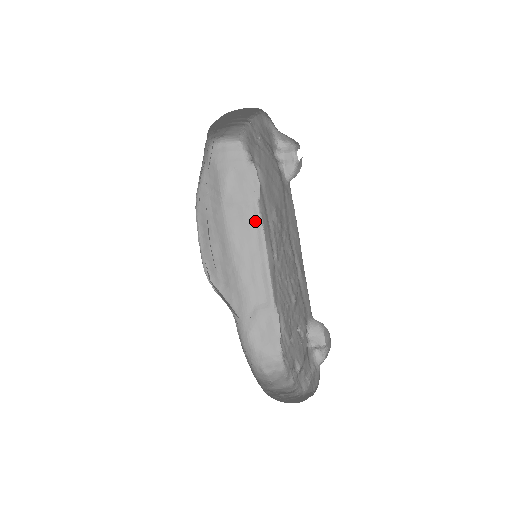
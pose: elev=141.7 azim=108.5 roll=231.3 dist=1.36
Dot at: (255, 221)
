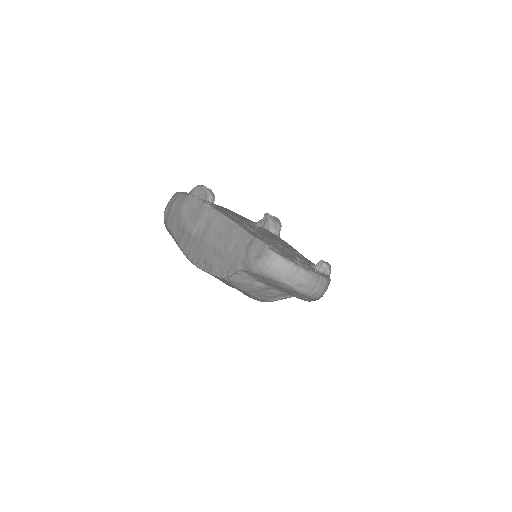
Dot at: (217, 217)
